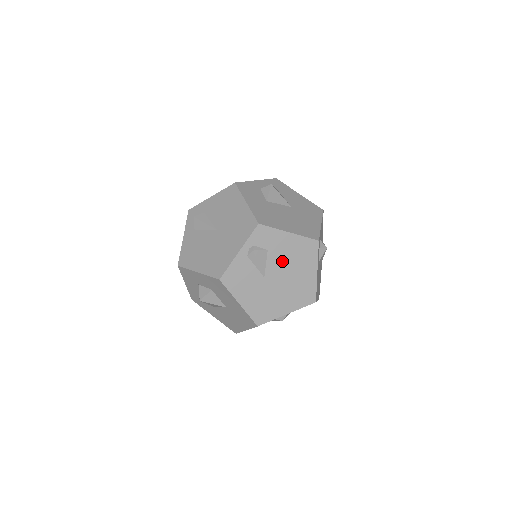
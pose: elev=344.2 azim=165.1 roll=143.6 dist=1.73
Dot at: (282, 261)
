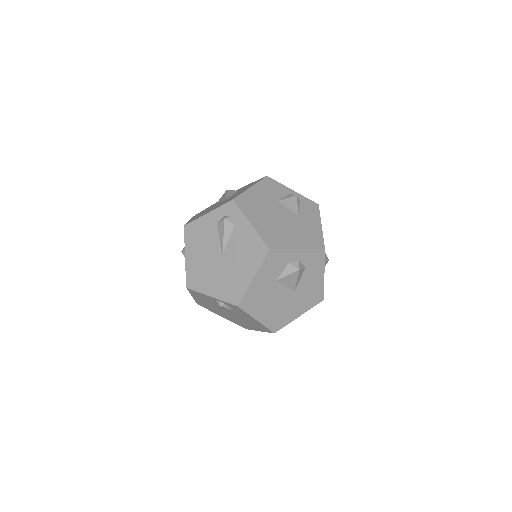
Dot at: (239, 316)
